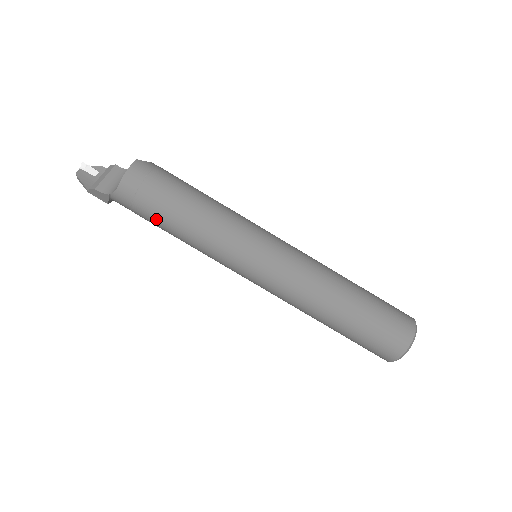
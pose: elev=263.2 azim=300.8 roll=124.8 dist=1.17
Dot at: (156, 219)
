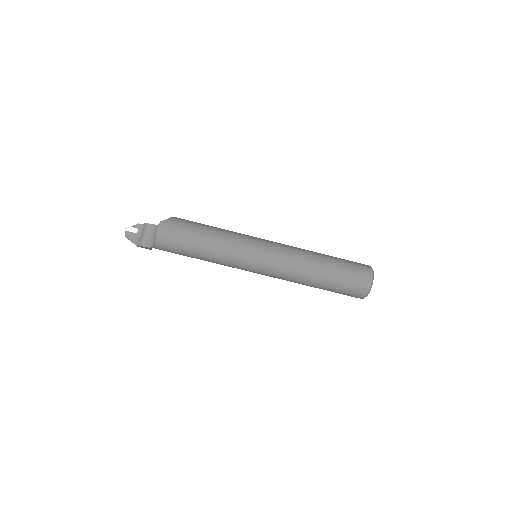
Dot at: (185, 255)
